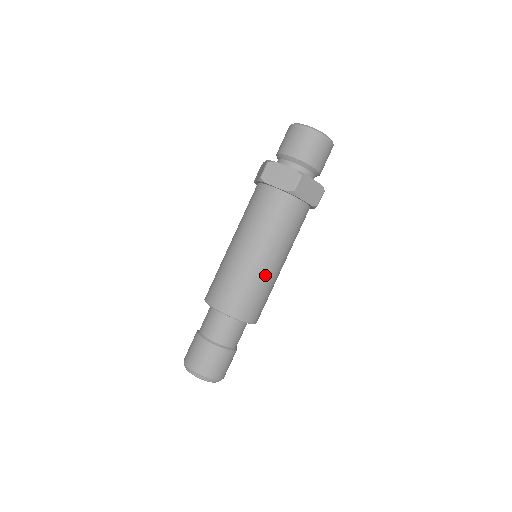
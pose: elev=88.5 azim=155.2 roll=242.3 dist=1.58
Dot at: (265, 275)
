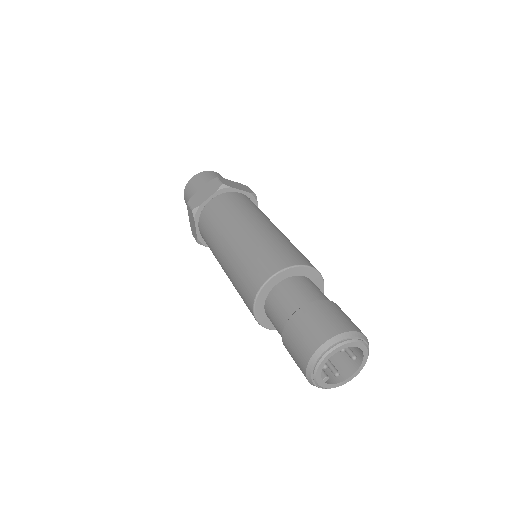
Dot at: (273, 232)
